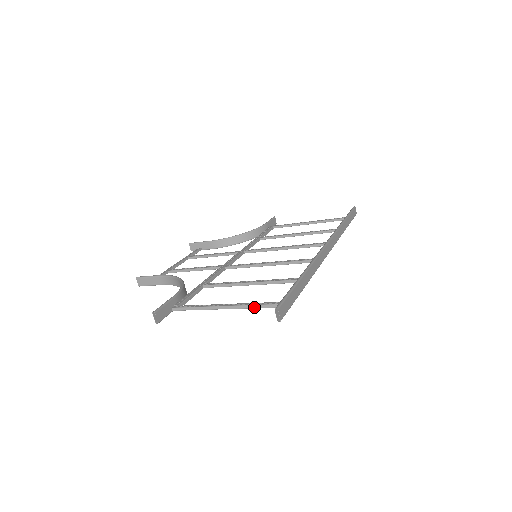
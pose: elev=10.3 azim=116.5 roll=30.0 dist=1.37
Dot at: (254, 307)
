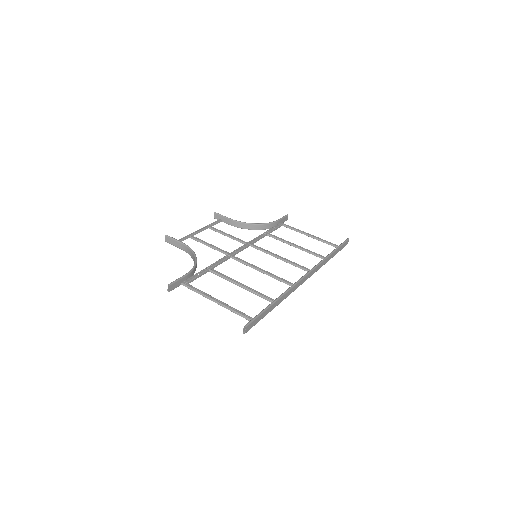
Dot at: (234, 312)
